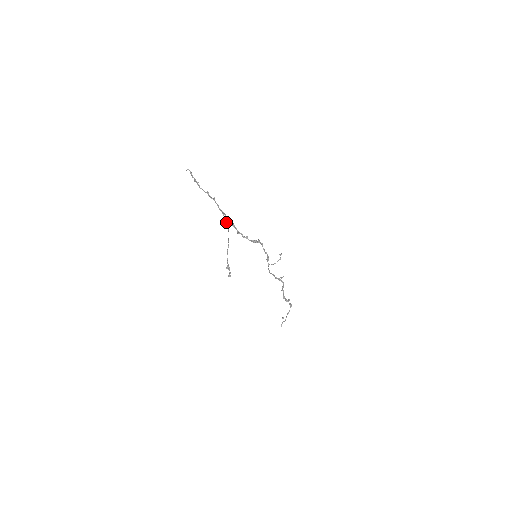
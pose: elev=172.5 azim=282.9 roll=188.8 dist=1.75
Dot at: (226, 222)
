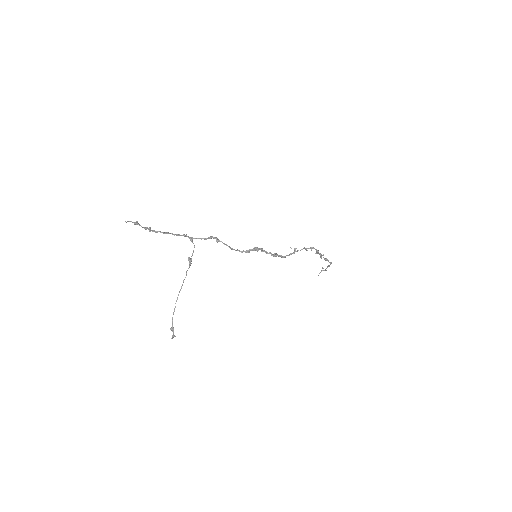
Dot at: occluded
